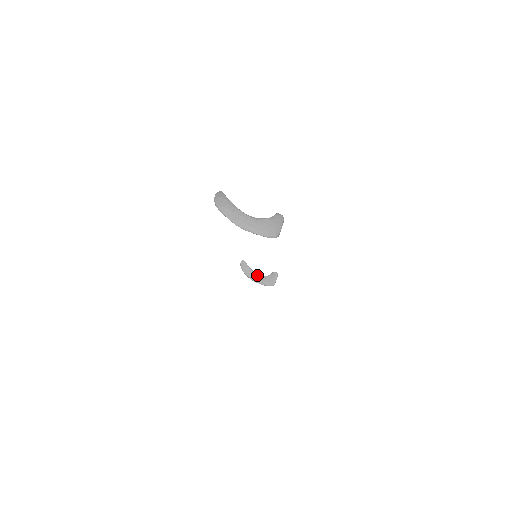
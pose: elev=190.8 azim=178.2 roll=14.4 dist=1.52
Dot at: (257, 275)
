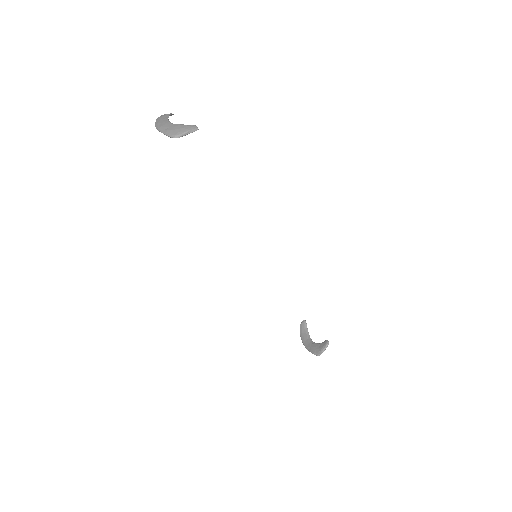
Dot at: (310, 340)
